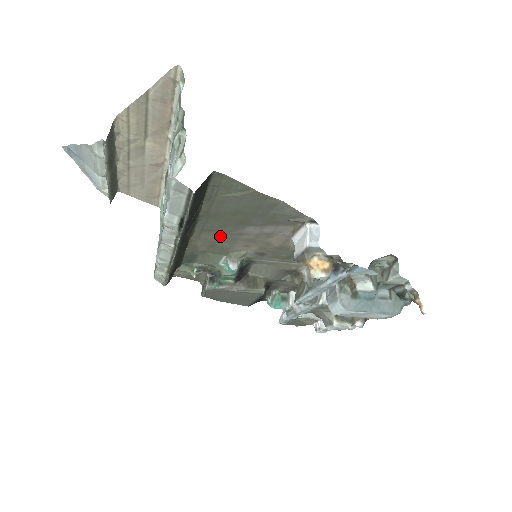
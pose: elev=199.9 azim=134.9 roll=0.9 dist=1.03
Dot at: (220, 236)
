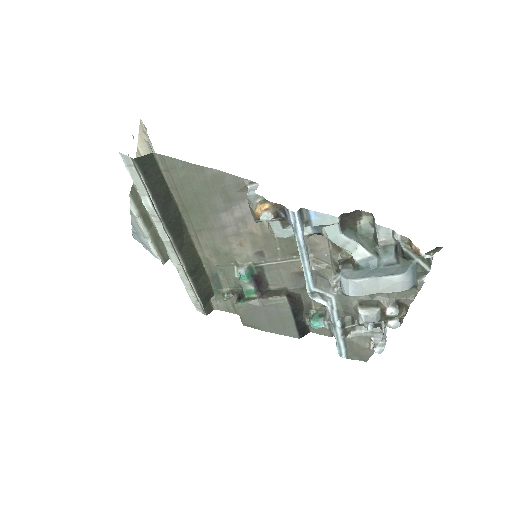
Dot at: (212, 236)
